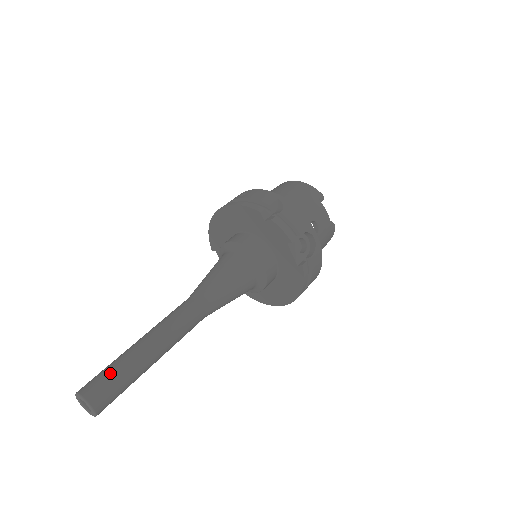
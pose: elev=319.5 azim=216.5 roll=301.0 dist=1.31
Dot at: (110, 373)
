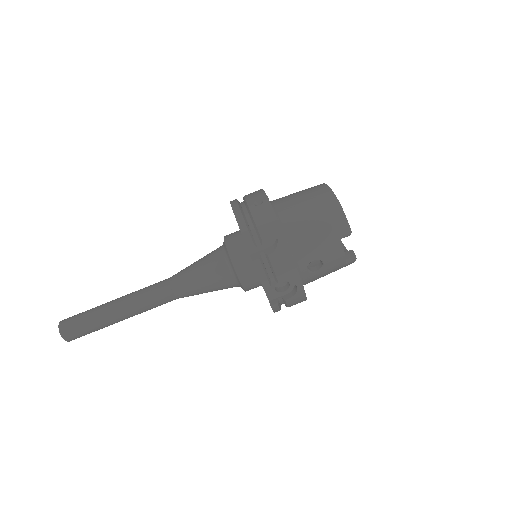
Dot at: (82, 322)
